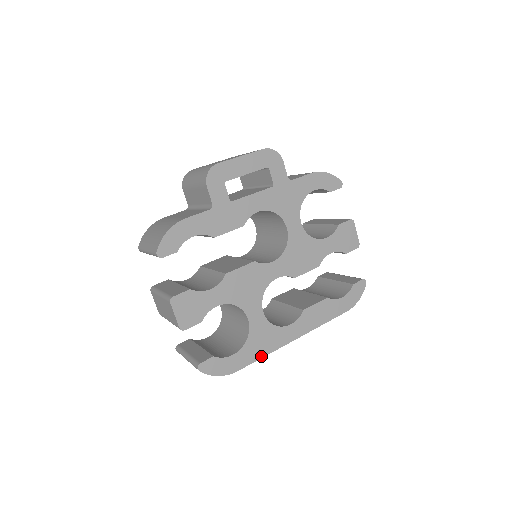
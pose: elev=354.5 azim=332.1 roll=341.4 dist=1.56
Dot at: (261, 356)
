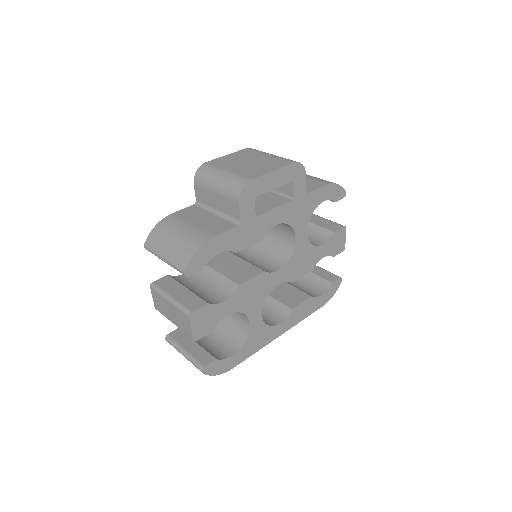
Dot at: (253, 353)
